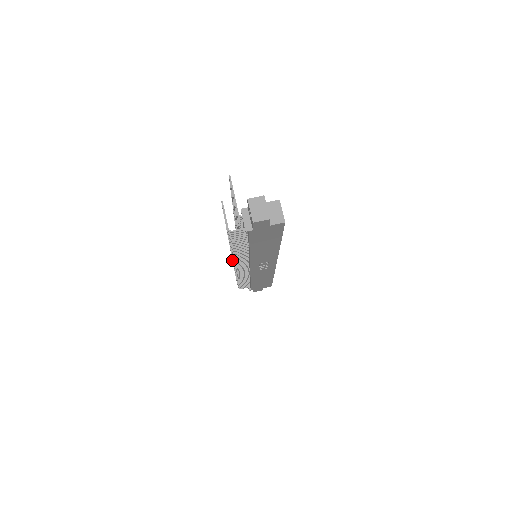
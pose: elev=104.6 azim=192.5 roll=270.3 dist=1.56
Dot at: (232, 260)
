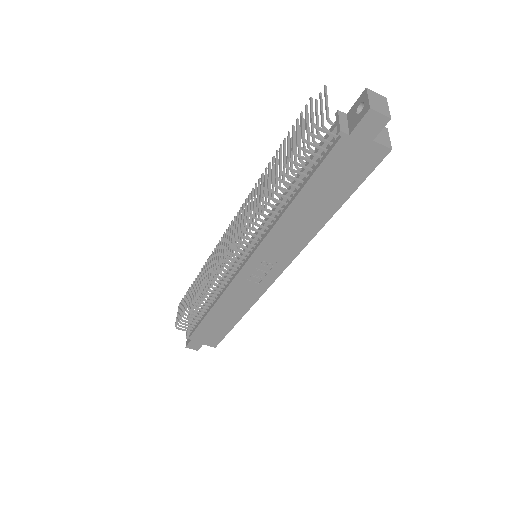
Dot at: (206, 264)
